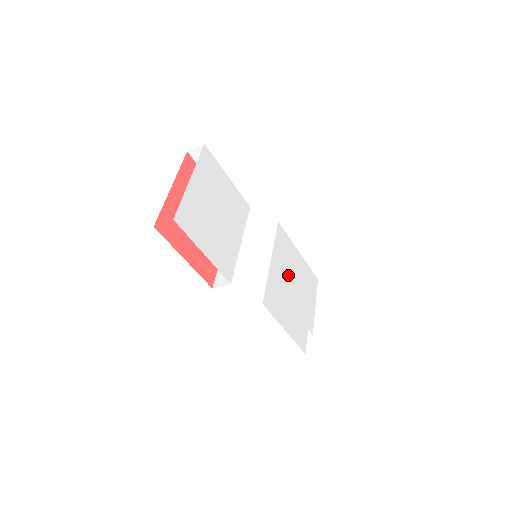
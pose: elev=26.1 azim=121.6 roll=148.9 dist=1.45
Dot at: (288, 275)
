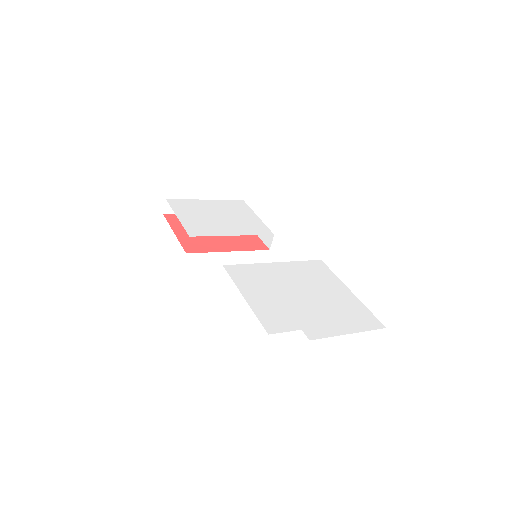
Dot at: (301, 284)
